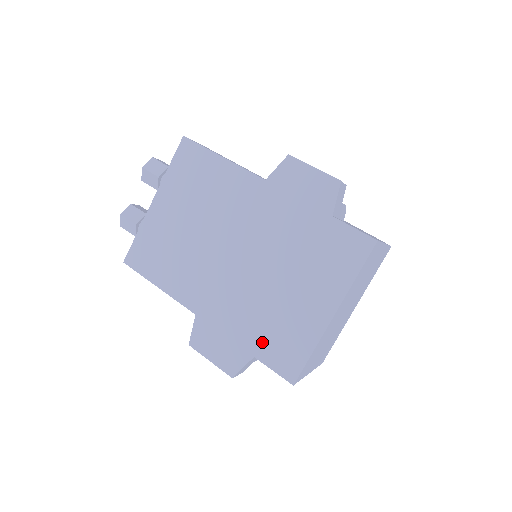
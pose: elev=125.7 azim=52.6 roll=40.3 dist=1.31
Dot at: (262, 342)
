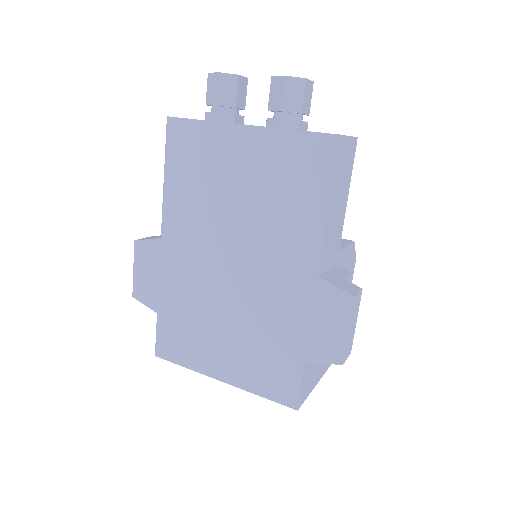
Dot at: (171, 318)
